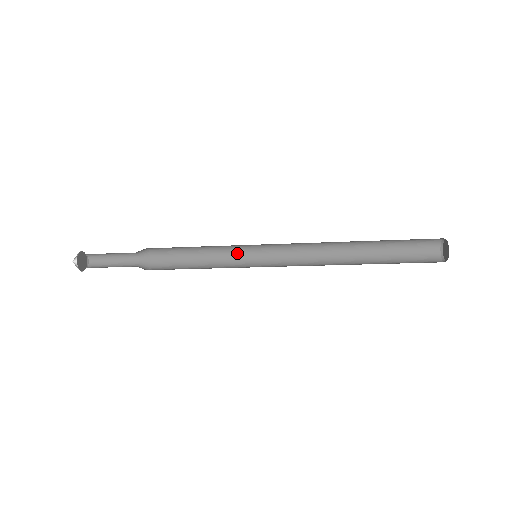
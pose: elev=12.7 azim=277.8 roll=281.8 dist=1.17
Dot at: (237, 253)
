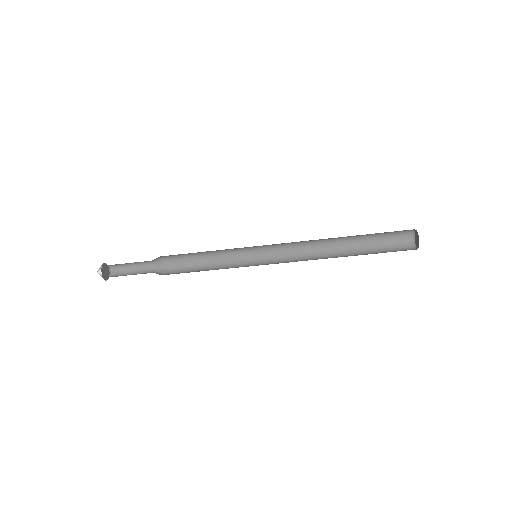
Dot at: (239, 251)
